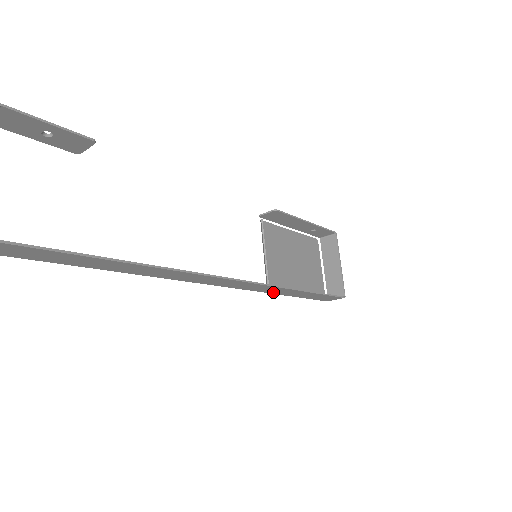
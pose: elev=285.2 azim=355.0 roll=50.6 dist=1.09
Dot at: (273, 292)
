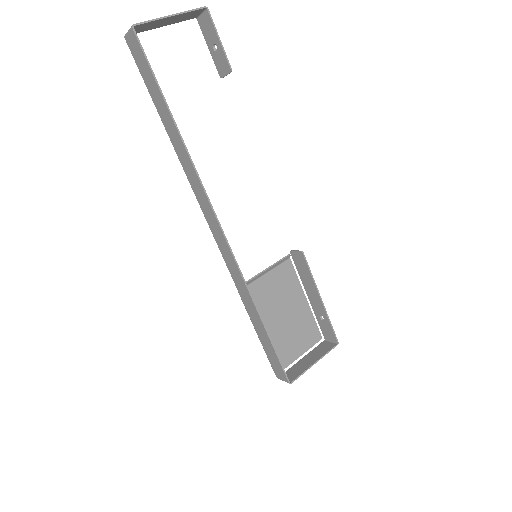
Dot at: (240, 291)
